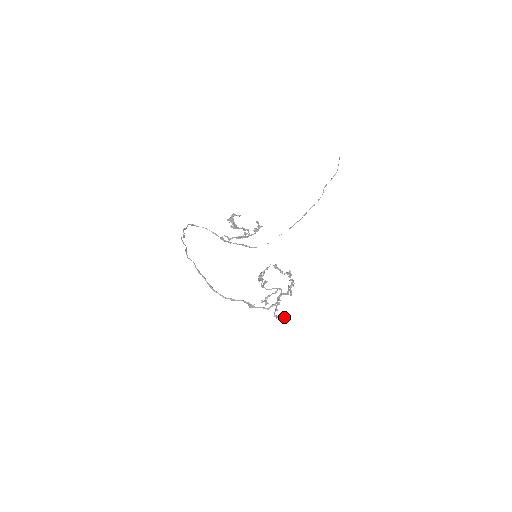
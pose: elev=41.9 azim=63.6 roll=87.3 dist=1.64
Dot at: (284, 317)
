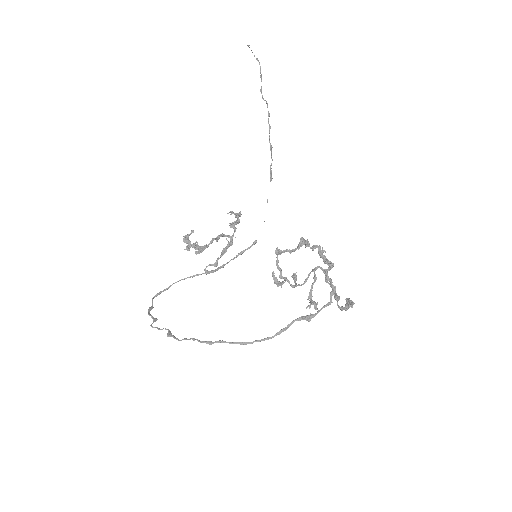
Dot at: (352, 302)
